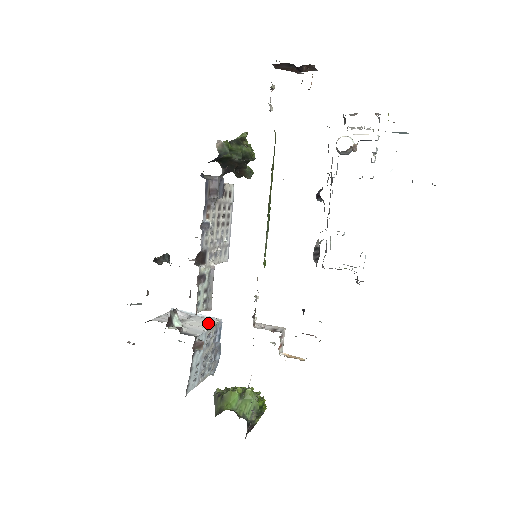
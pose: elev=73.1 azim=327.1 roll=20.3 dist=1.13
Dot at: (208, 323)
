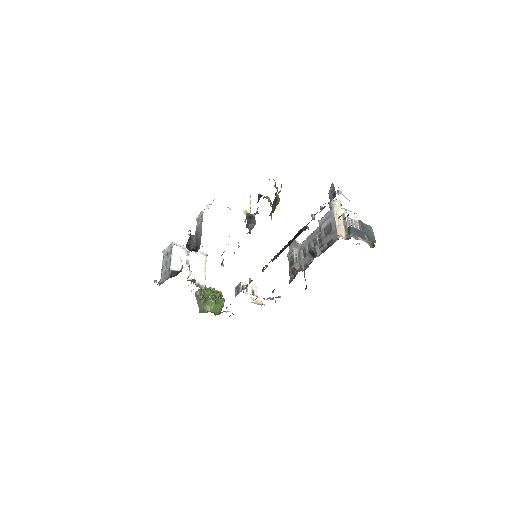
Dot at: (203, 262)
